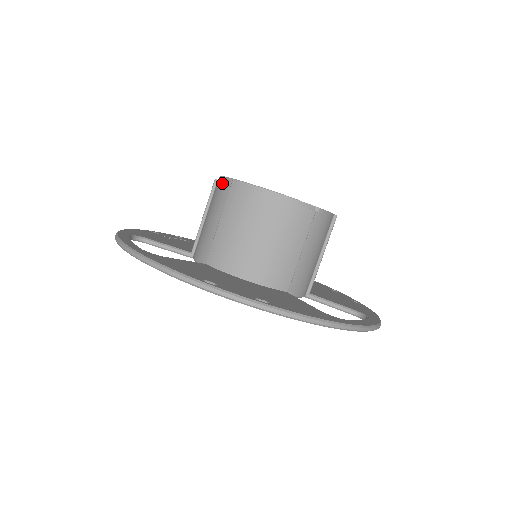
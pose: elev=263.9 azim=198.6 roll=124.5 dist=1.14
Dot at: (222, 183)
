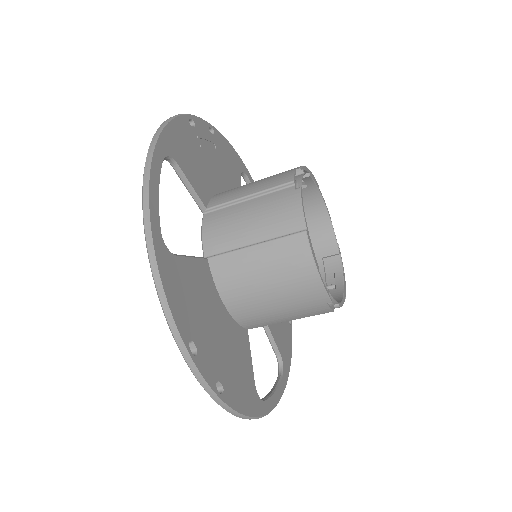
Dot at: (294, 209)
